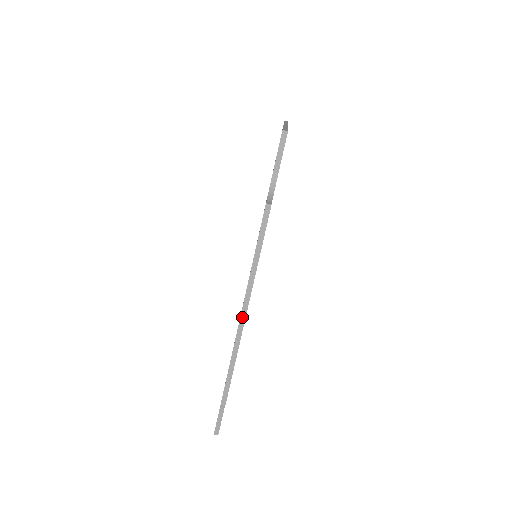
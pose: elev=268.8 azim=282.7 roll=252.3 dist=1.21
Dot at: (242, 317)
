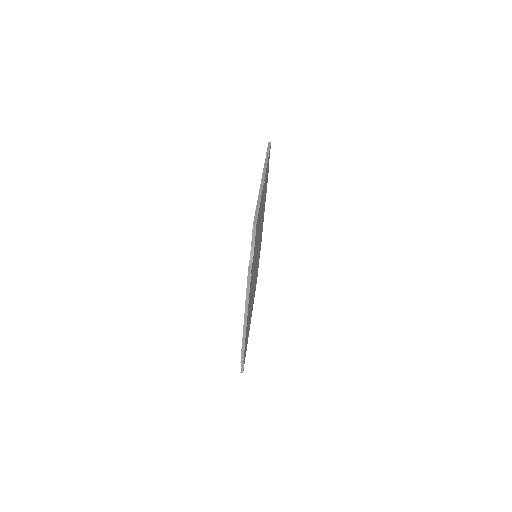
Dot at: (245, 323)
